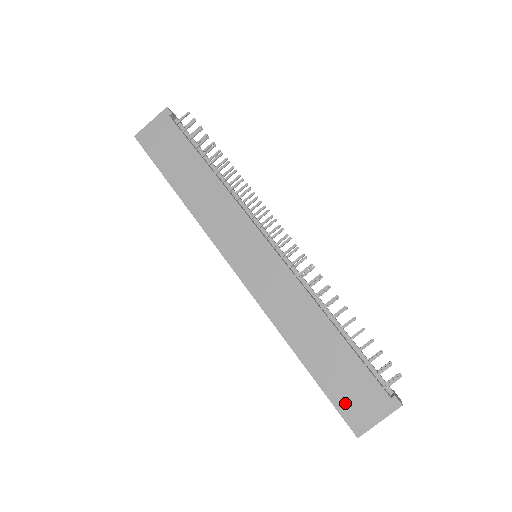
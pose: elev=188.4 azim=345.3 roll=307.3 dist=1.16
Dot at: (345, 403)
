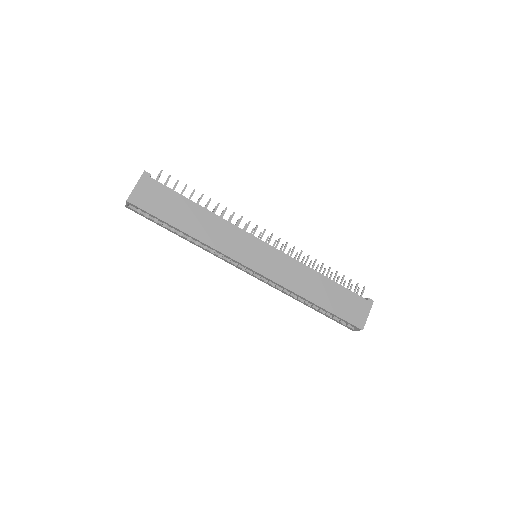
Dot at: (349, 315)
